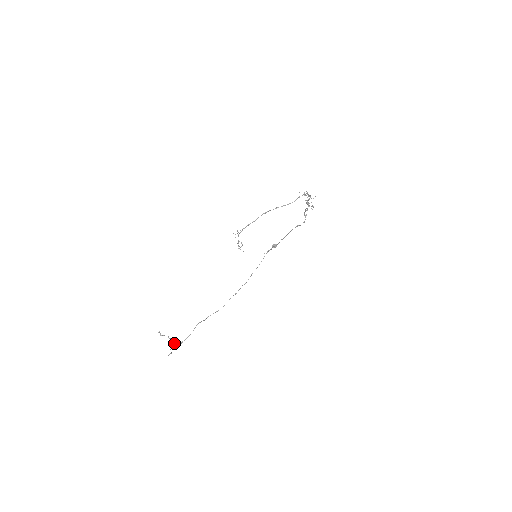
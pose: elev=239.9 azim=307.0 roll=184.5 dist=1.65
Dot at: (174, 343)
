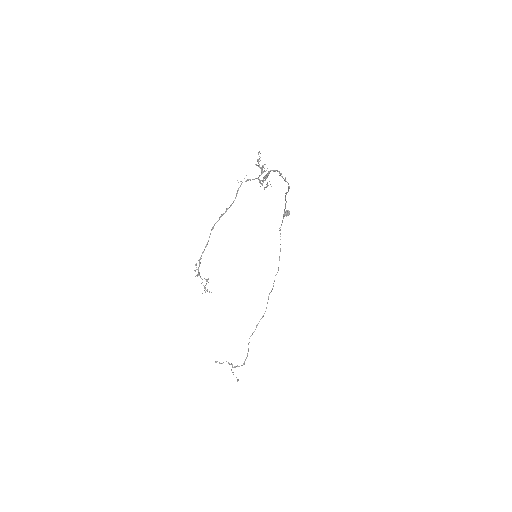
Dot at: (237, 366)
